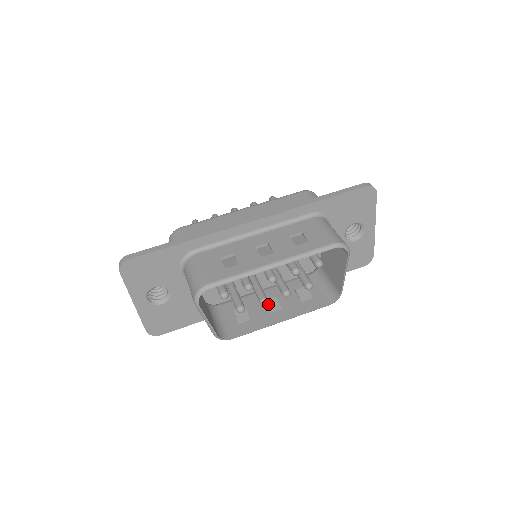
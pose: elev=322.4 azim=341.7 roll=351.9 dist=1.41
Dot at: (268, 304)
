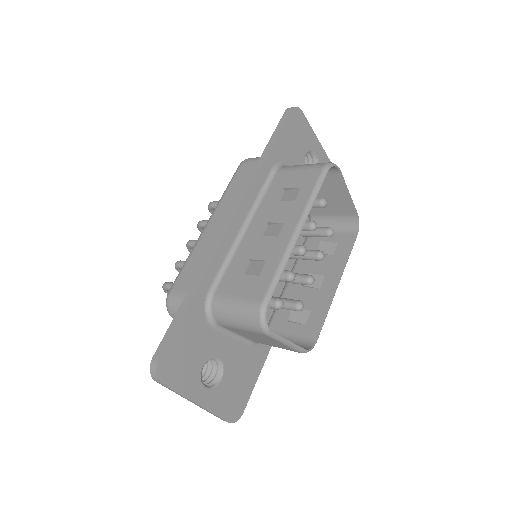
Dot at: (309, 285)
